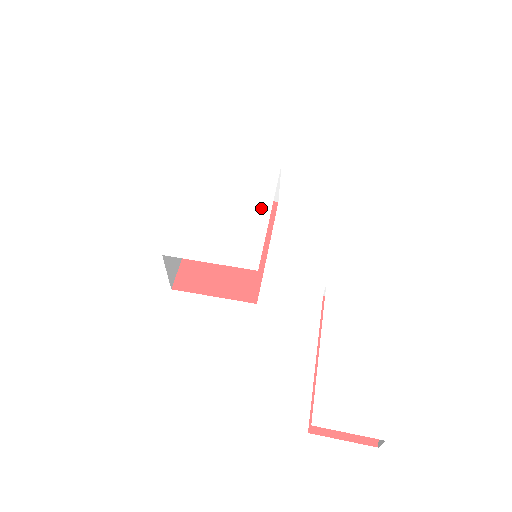
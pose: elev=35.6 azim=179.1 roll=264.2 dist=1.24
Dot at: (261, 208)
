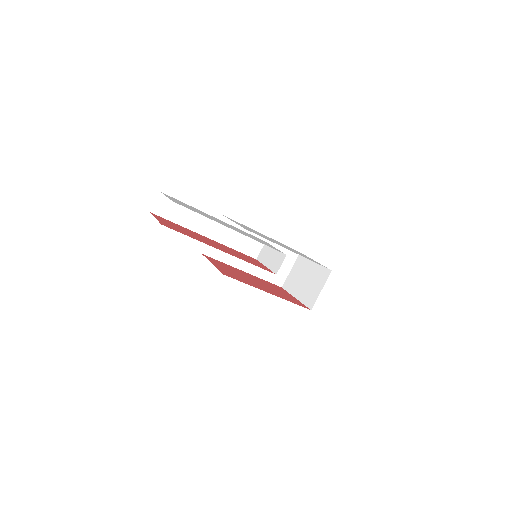
Dot at: occluded
